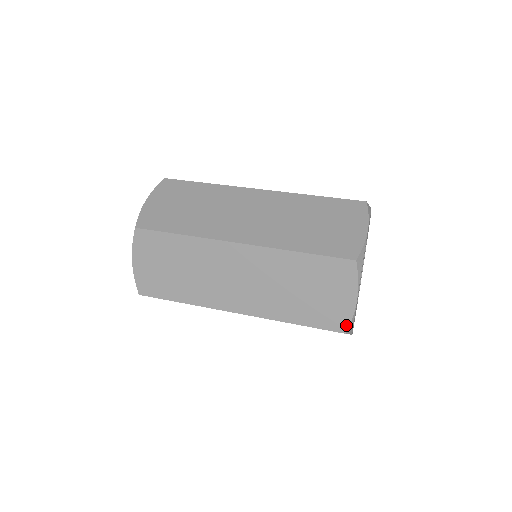
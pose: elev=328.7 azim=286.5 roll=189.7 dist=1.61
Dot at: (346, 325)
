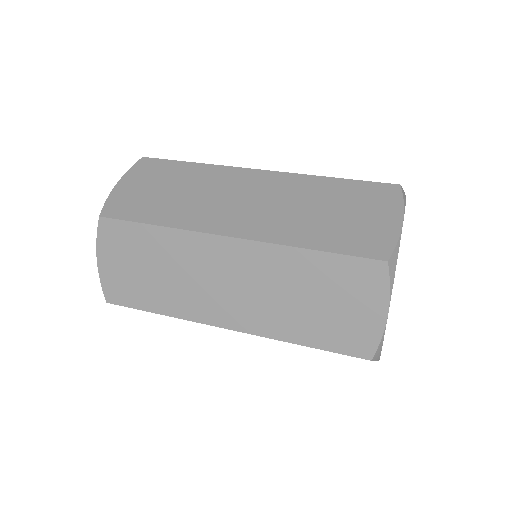
Dot at: (372, 349)
